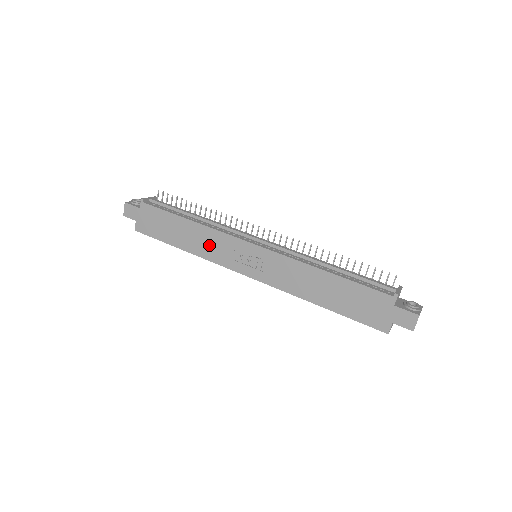
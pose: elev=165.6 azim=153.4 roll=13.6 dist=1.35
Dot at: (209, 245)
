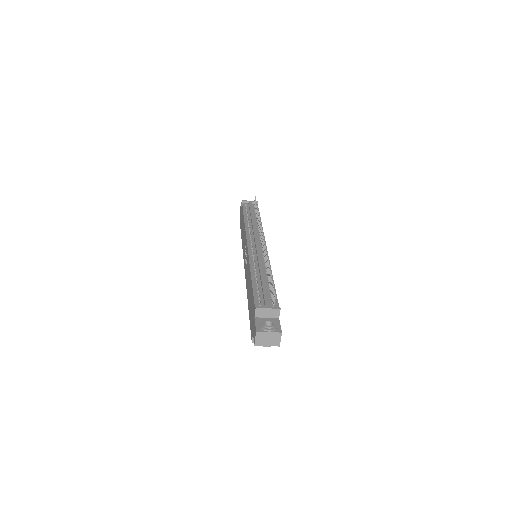
Dot at: occluded
